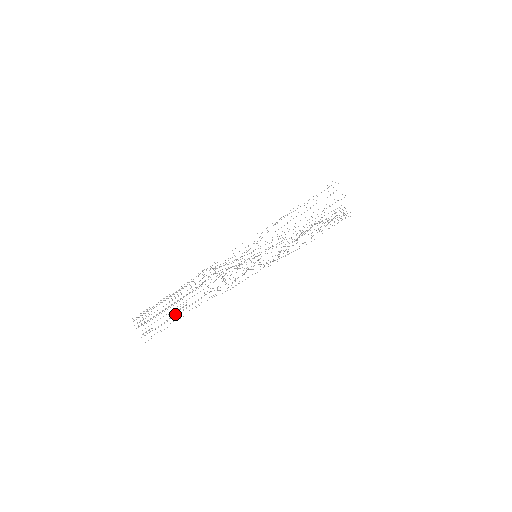
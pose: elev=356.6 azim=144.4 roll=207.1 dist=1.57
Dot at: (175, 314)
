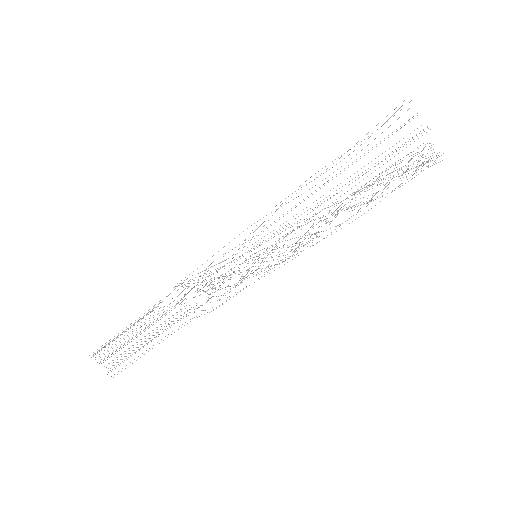
Dot at: occluded
